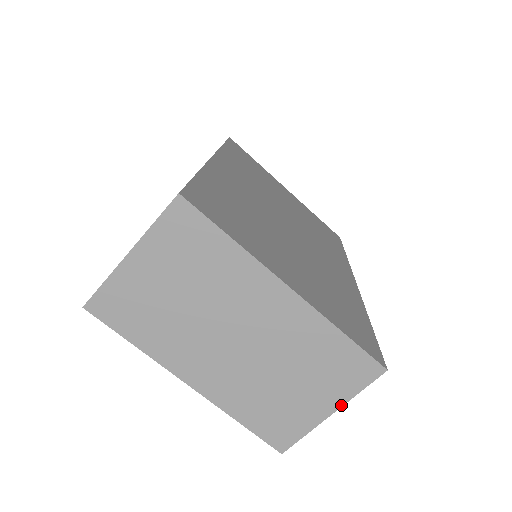
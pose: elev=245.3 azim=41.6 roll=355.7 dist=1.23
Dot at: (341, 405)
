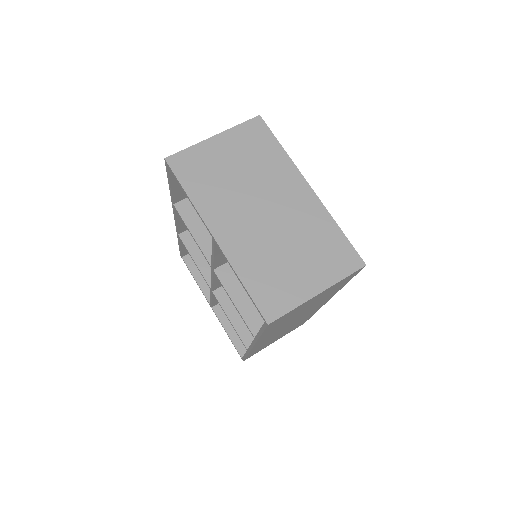
Dot at: (328, 287)
